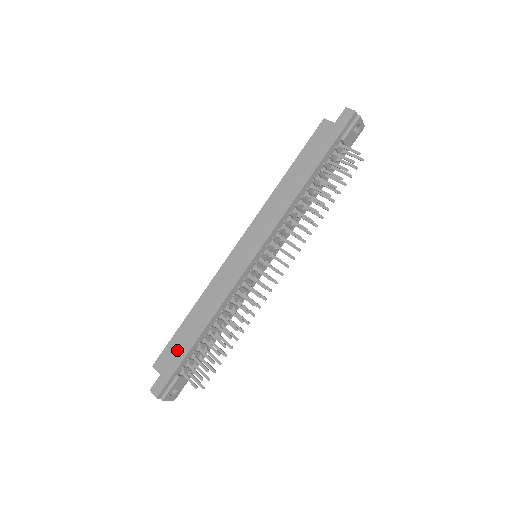
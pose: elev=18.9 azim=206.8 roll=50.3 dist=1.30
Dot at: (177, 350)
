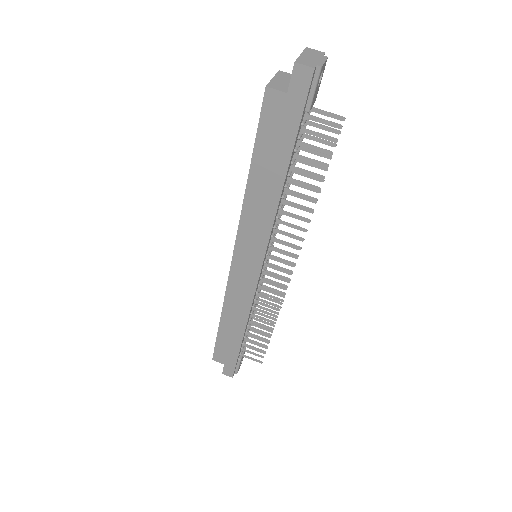
Dot at: (228, 349)
